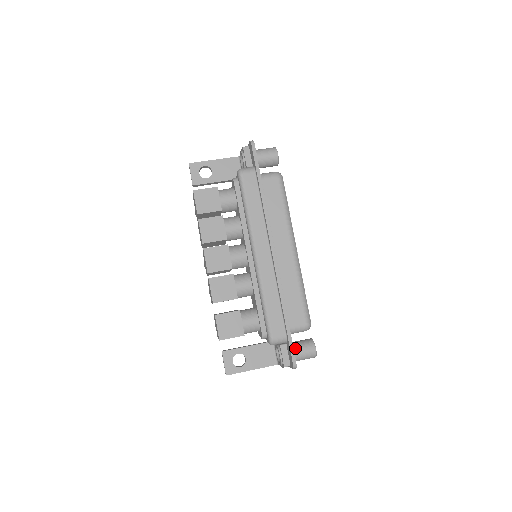
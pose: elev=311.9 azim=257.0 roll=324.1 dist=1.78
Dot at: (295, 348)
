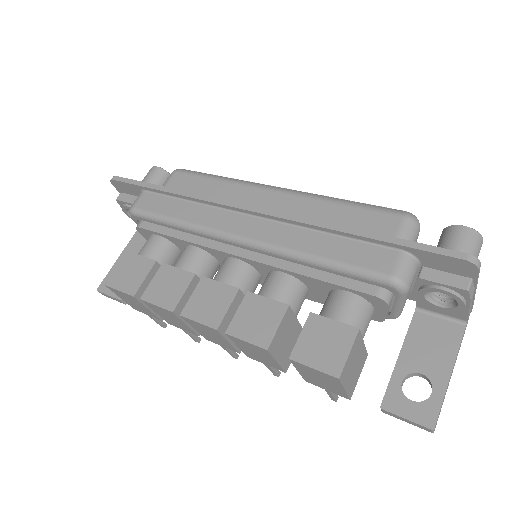
Dot at: occluded
